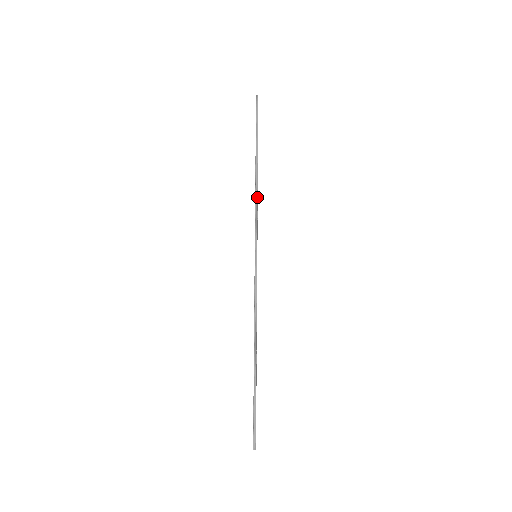
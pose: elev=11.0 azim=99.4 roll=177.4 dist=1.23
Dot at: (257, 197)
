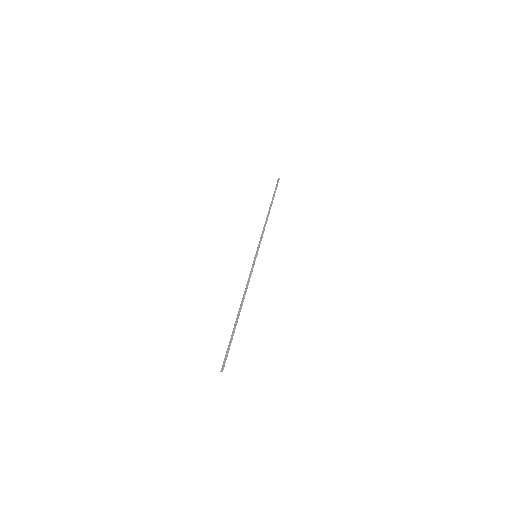
Dot at: (265, 225)
